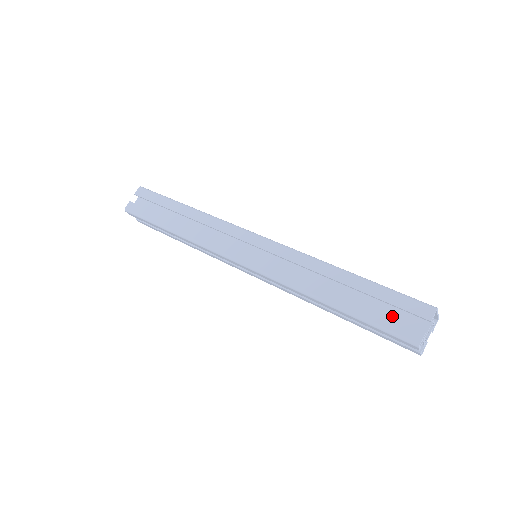
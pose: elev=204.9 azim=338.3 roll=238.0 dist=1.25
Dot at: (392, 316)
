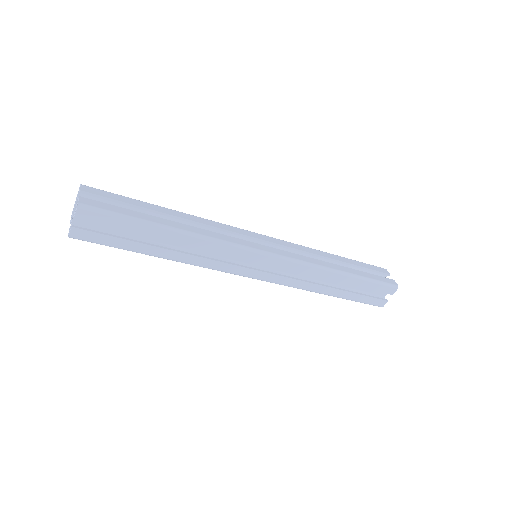
Dot at: occluded
